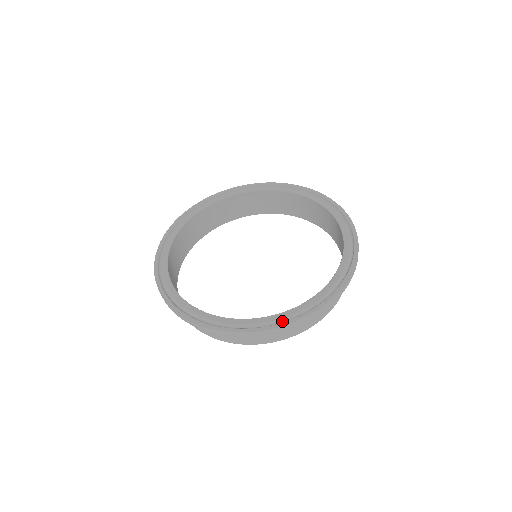
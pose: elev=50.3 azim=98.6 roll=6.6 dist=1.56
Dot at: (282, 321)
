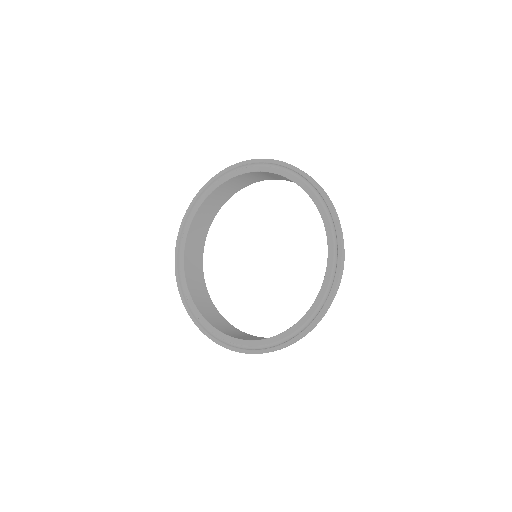
Dot at: (283, 341)
